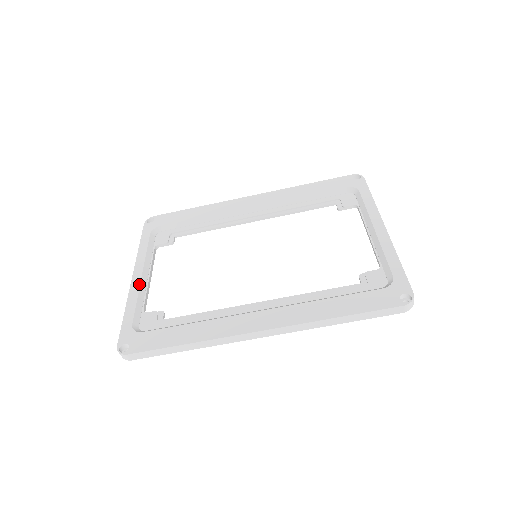
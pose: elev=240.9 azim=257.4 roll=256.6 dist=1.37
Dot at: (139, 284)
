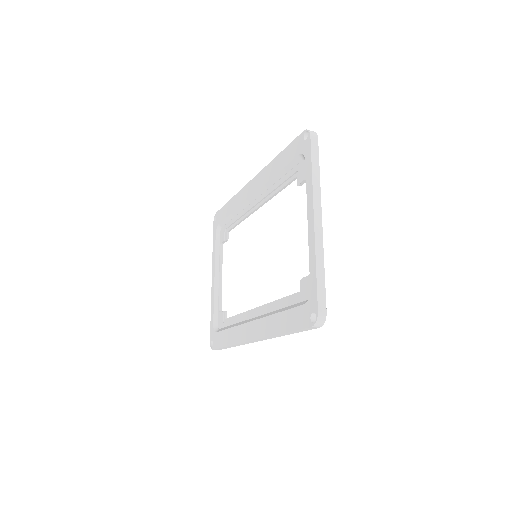
Dot at: (214, 288)
